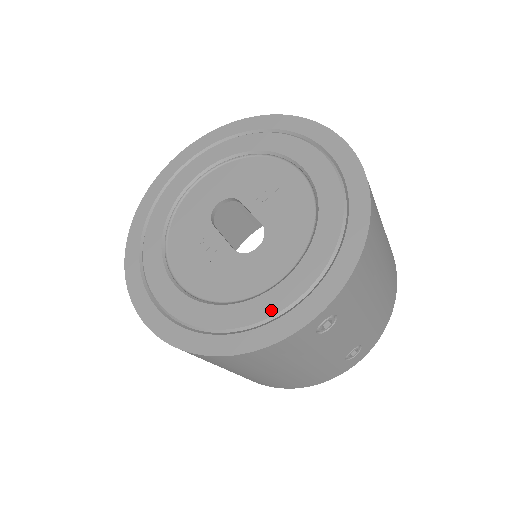
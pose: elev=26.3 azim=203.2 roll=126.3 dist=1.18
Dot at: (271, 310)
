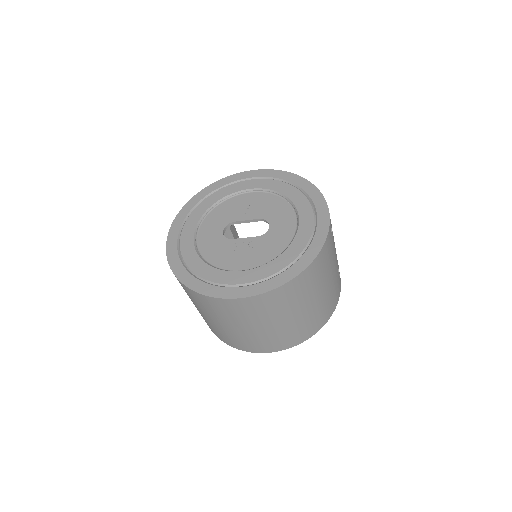
Dot at: (308, 233)
